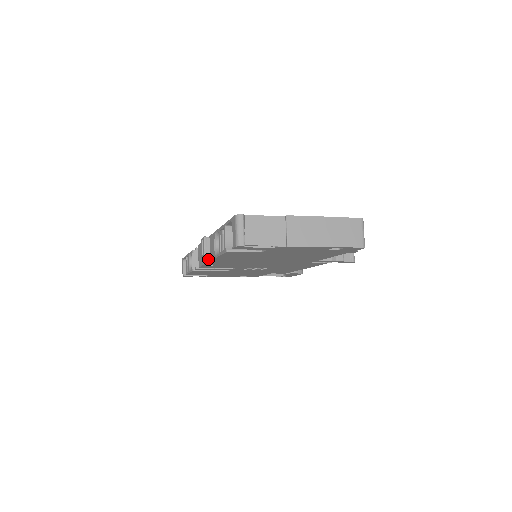
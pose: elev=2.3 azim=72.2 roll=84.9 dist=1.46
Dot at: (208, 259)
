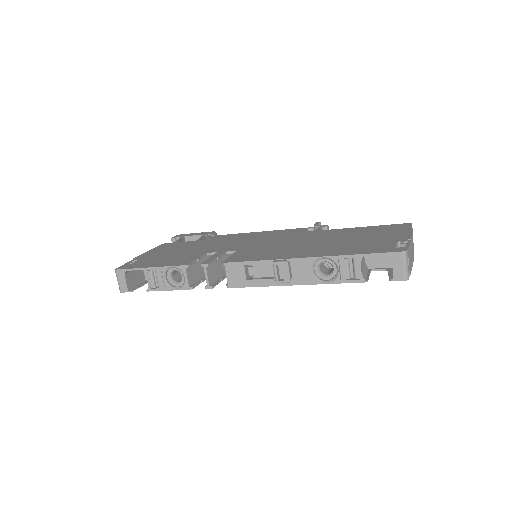
Dot at: (283, 283)
